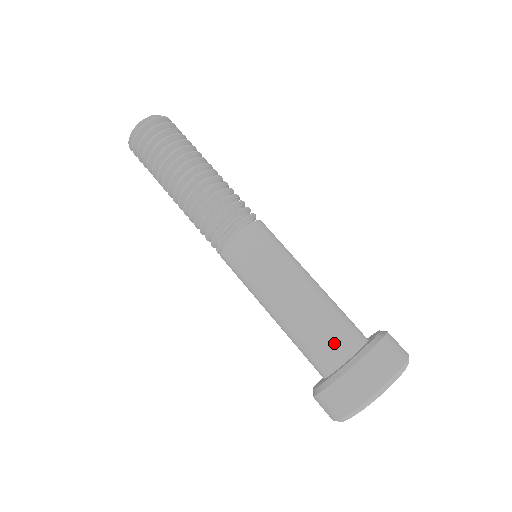
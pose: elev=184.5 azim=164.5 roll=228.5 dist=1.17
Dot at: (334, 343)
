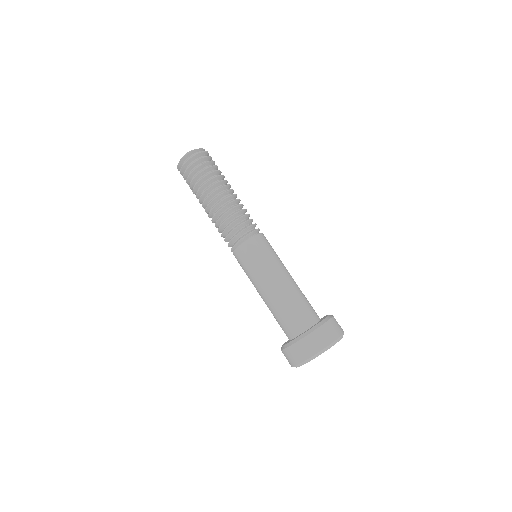
Dot at: (312, 310)
